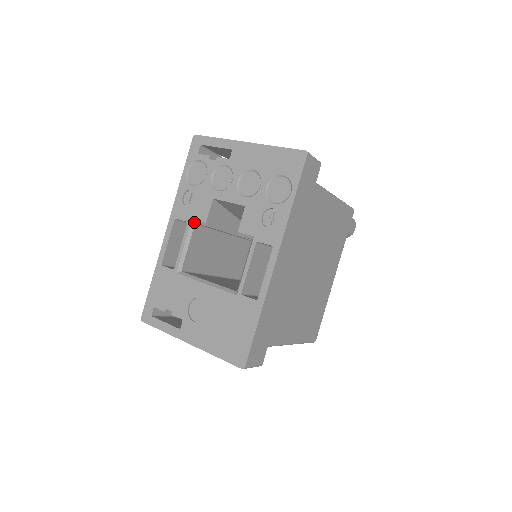
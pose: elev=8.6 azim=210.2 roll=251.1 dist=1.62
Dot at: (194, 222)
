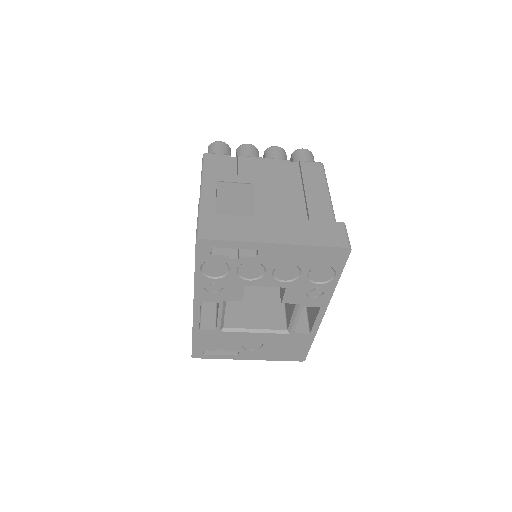
Dot at: (226, 300)
